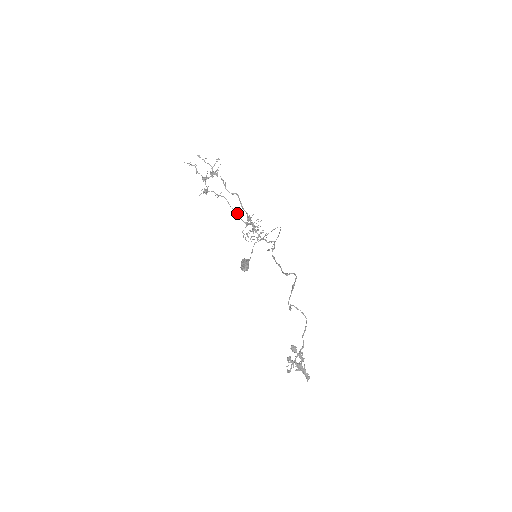
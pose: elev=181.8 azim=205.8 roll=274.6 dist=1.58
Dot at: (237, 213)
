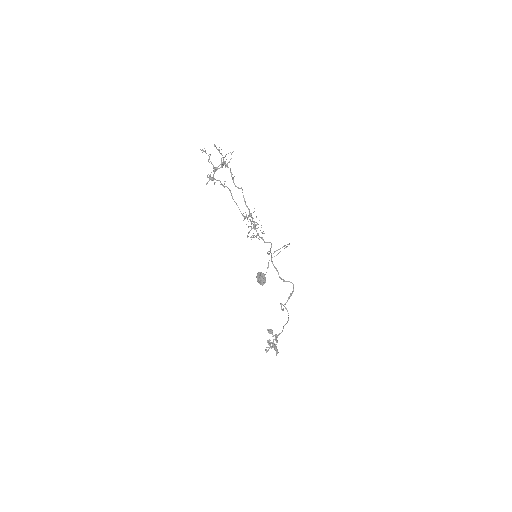
Dot at: (237, 205)
